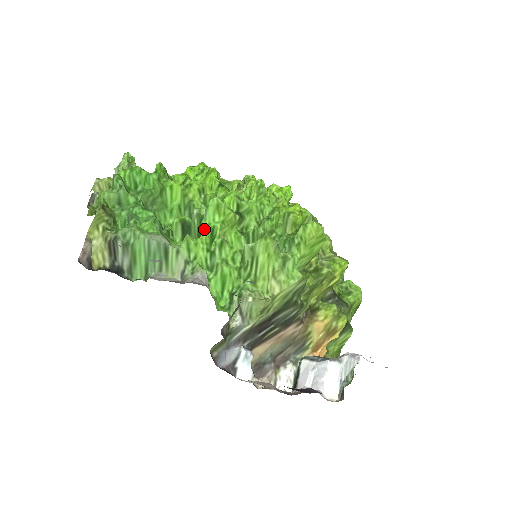
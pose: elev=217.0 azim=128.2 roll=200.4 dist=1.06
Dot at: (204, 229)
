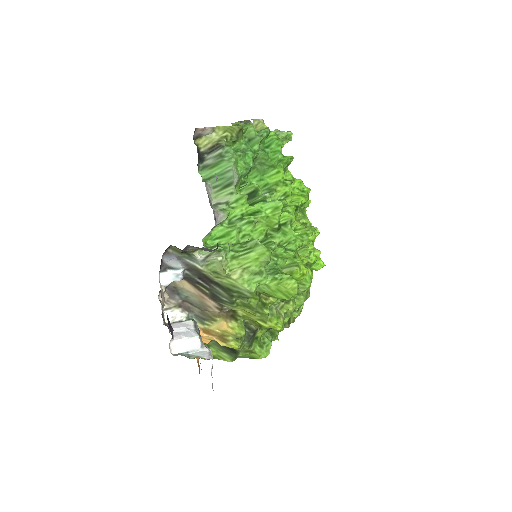
Dot at: (257, 205)
